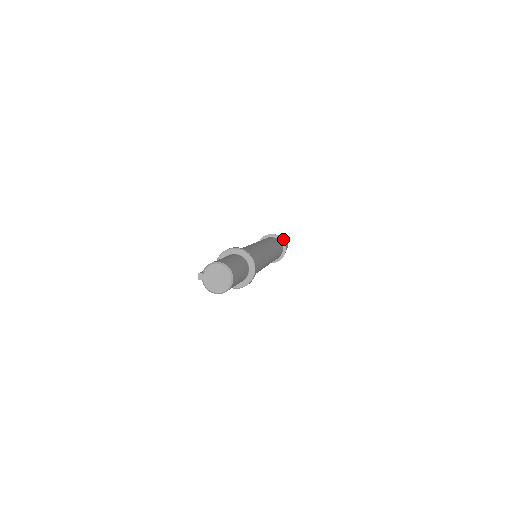
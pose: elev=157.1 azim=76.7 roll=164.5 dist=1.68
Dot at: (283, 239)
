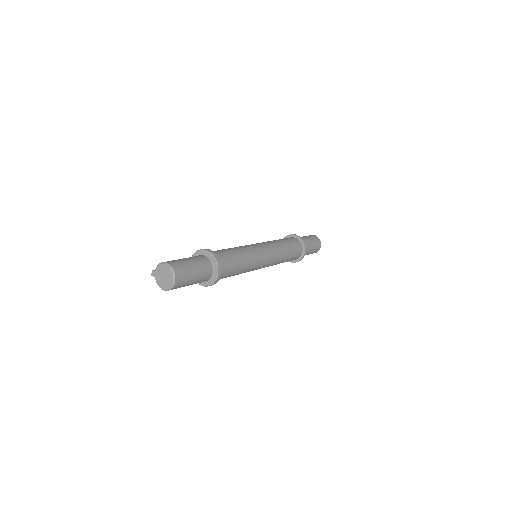
Dot at: (312, 239)
